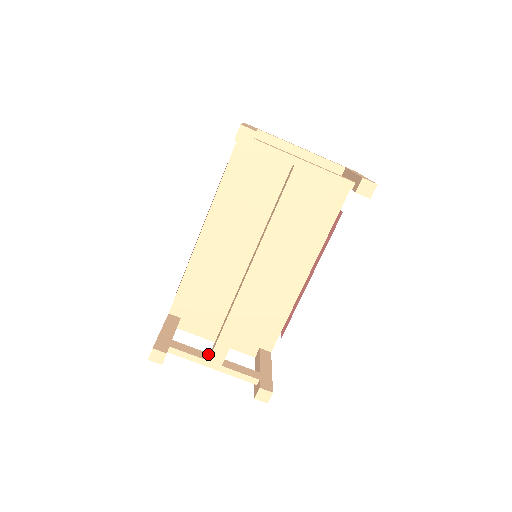
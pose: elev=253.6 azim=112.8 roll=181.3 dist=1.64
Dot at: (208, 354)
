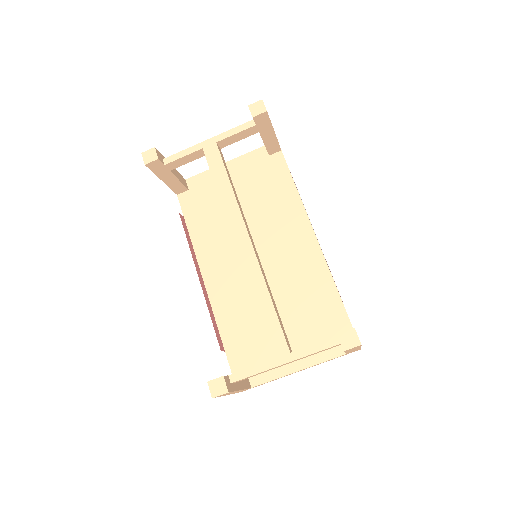
Dot at: occluded
